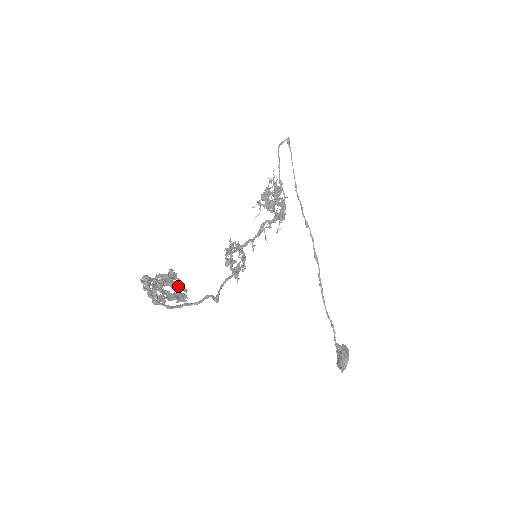
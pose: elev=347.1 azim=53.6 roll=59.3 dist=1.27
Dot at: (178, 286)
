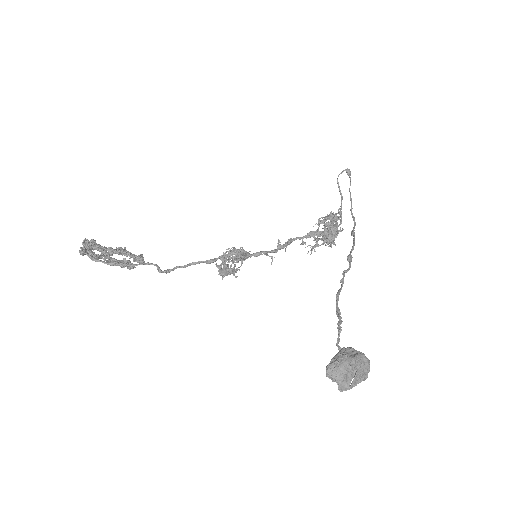
Dot at: (118, 248)
